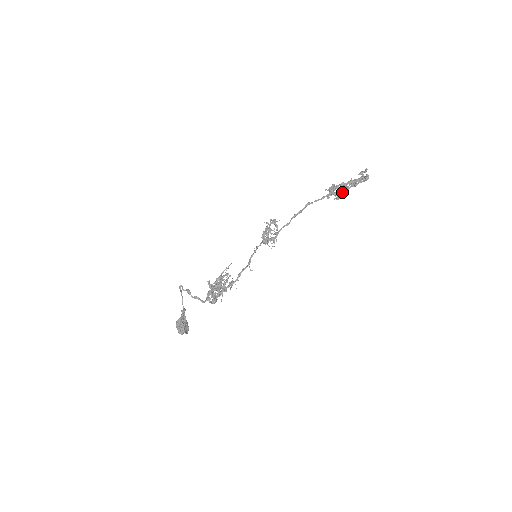
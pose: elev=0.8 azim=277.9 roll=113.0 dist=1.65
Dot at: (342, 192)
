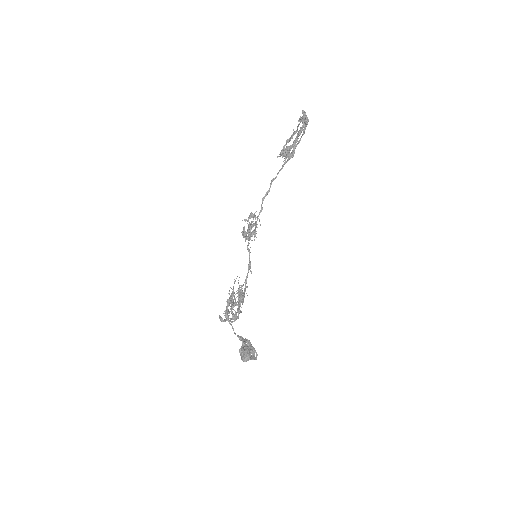
Dot at: (288, 149)
